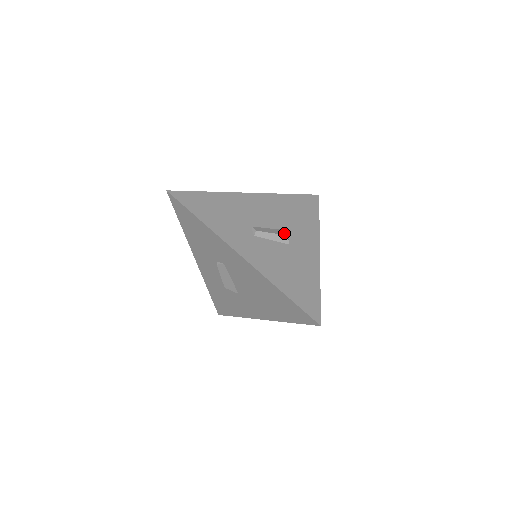
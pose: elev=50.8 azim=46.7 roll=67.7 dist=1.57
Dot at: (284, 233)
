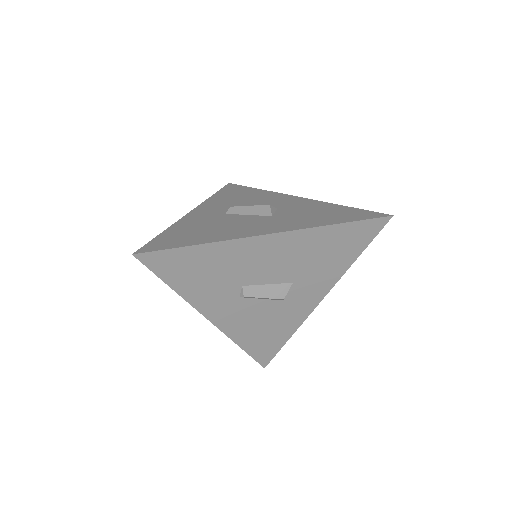
Dot at: (282, 294)
